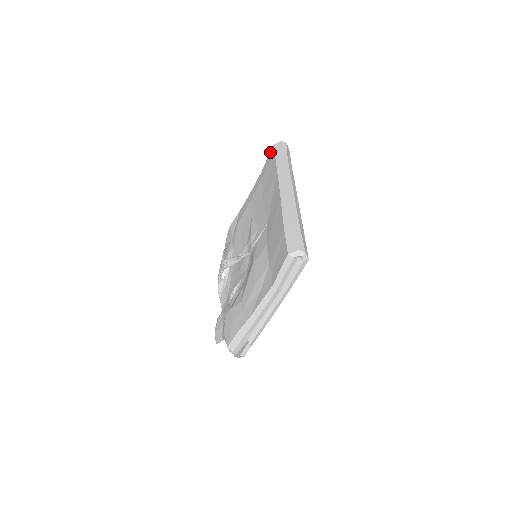
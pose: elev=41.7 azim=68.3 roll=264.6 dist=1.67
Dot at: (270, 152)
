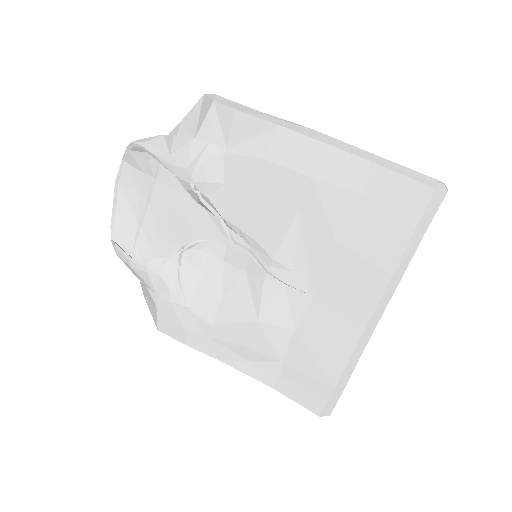
Dot at: (418, 184)
